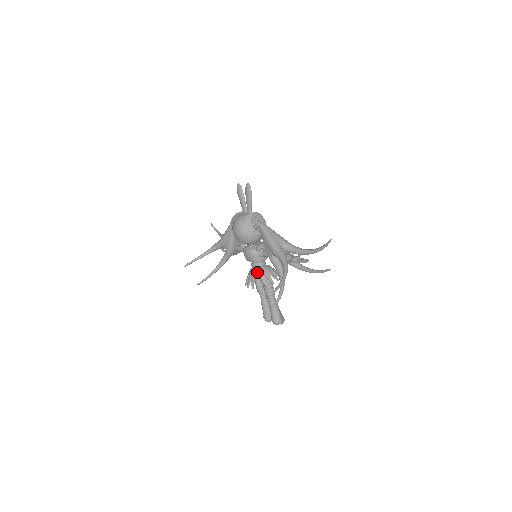
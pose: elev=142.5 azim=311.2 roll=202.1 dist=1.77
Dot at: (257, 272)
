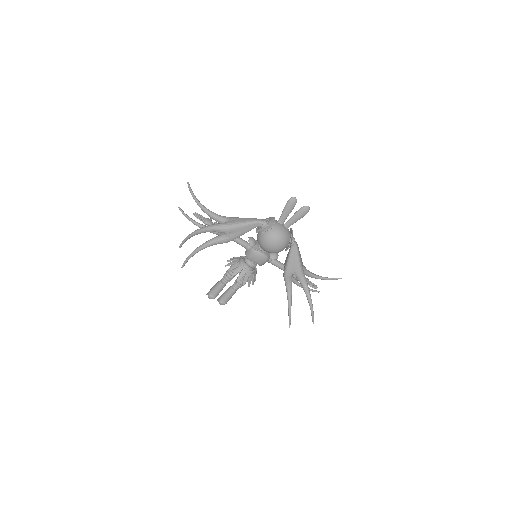
Dot at: (252, 271)
